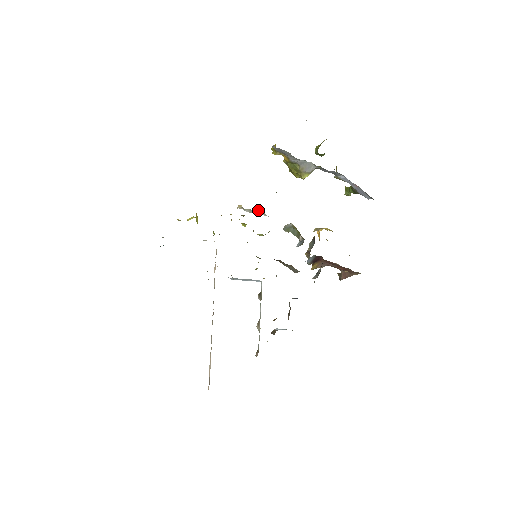
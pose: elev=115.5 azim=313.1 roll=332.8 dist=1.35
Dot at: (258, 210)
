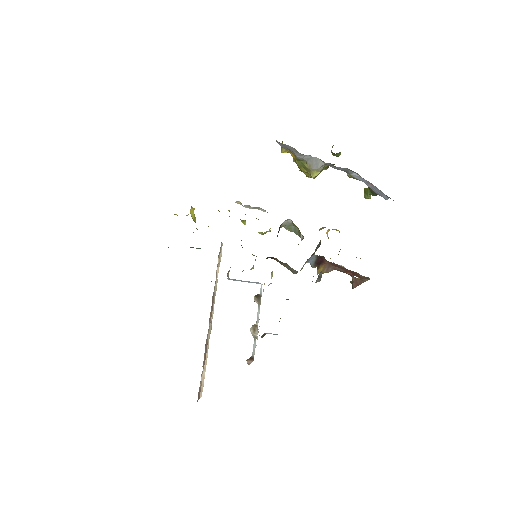
Dot at: occluded
